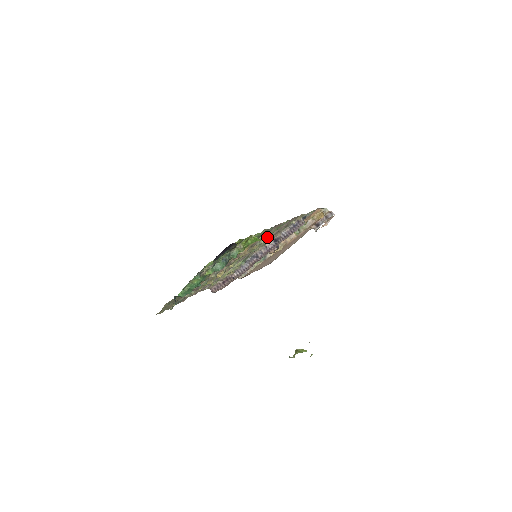
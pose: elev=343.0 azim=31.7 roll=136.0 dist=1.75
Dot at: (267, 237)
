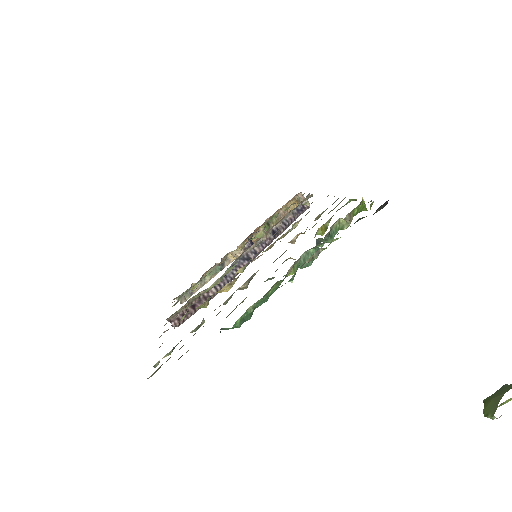
Dot at: occluded
